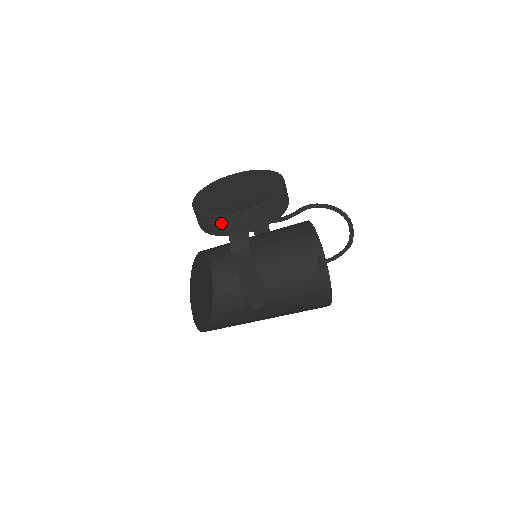
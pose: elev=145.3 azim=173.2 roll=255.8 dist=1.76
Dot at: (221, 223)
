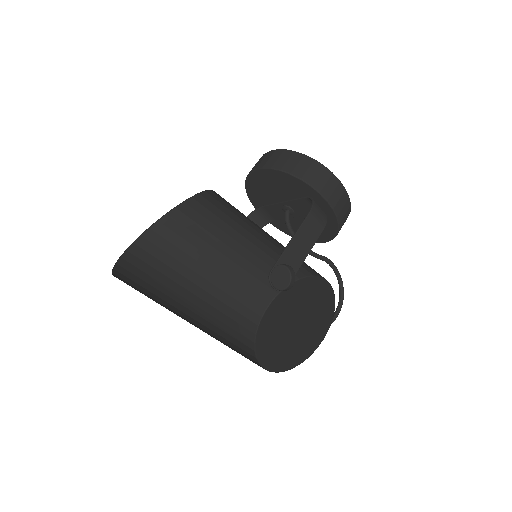
Dot at: (326, 178)
